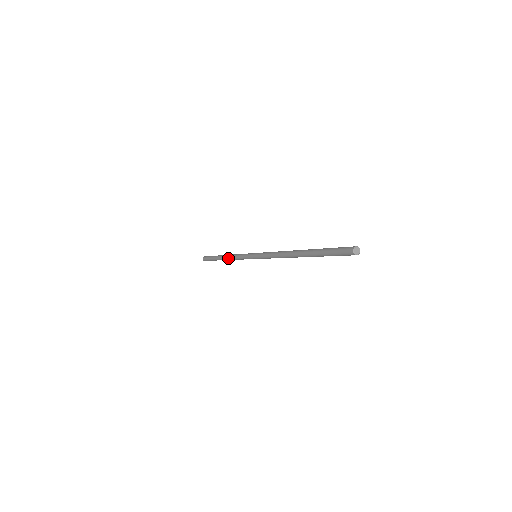
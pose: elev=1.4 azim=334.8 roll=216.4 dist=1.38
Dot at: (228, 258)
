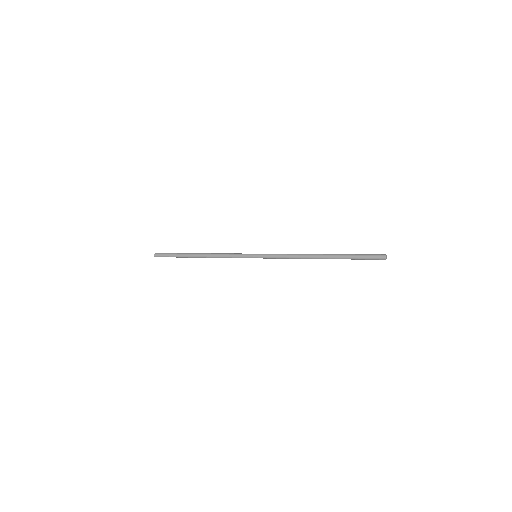
Dot at: (209, 254)
